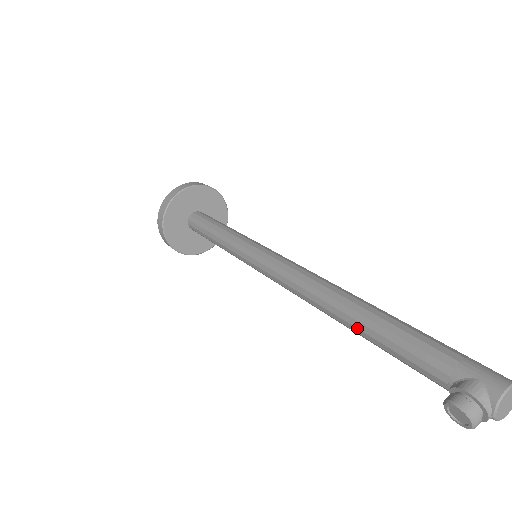
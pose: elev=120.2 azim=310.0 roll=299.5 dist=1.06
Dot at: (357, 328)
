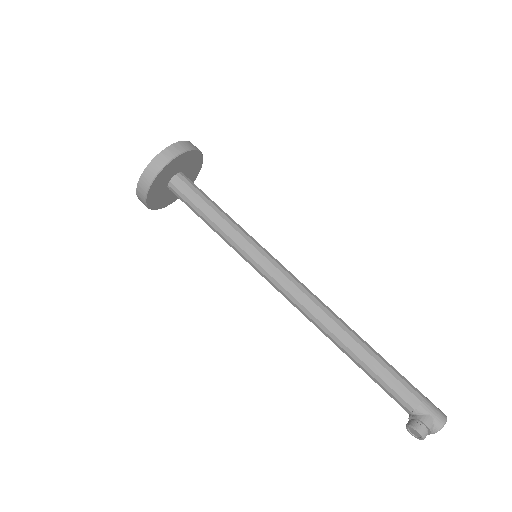
Dot at: (354, 359)
